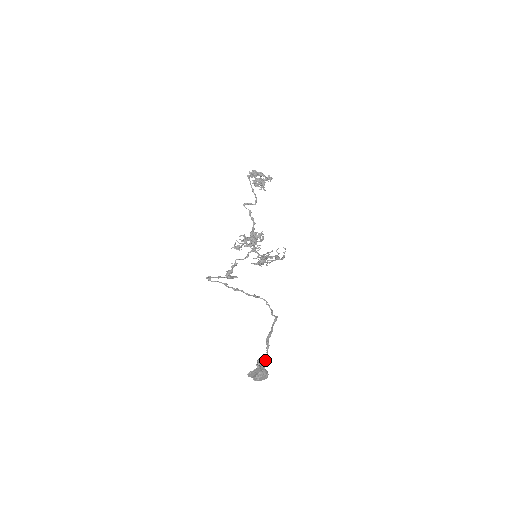
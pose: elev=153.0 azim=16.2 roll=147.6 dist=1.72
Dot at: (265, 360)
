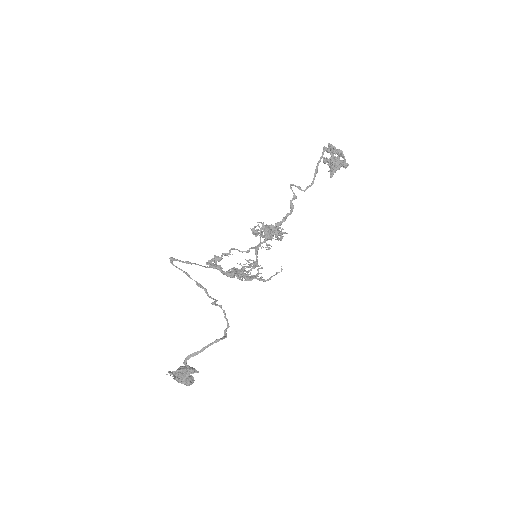
Dot at: (195, 369)
